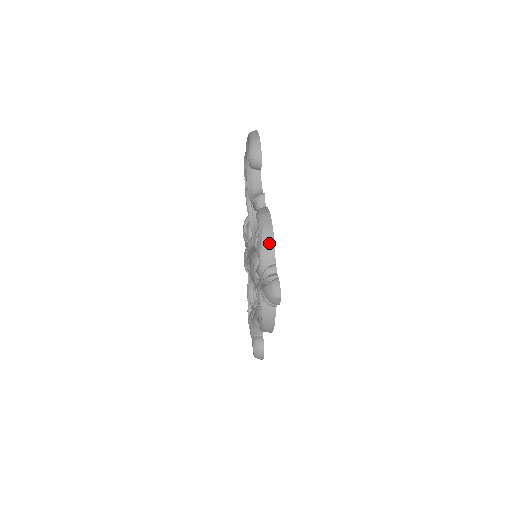
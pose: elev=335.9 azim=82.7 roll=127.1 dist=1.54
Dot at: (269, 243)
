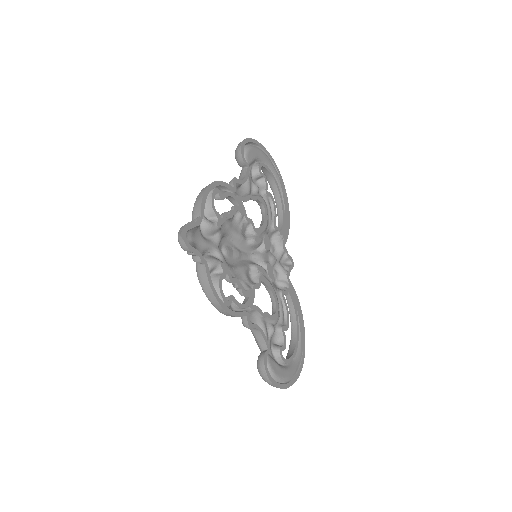
Dot at: (199, 200)
